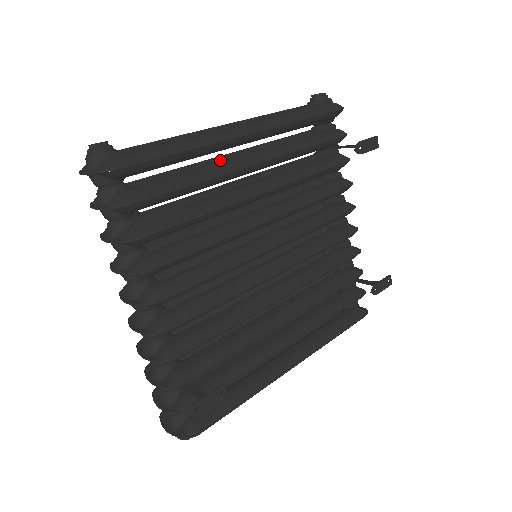
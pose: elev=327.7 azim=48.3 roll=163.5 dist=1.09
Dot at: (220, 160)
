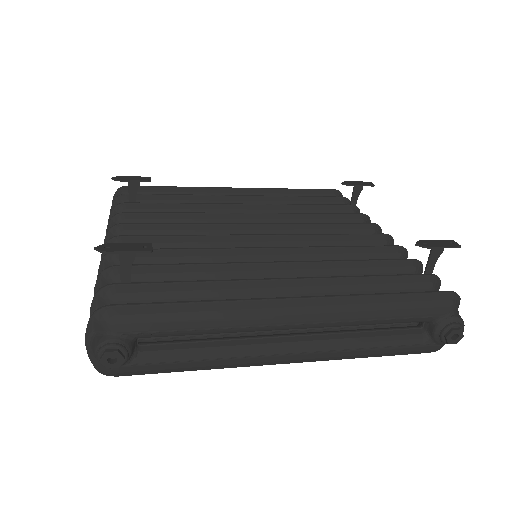
Dot at: occluded
